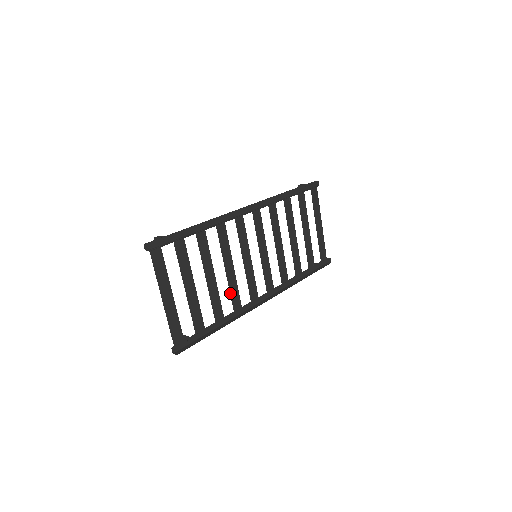
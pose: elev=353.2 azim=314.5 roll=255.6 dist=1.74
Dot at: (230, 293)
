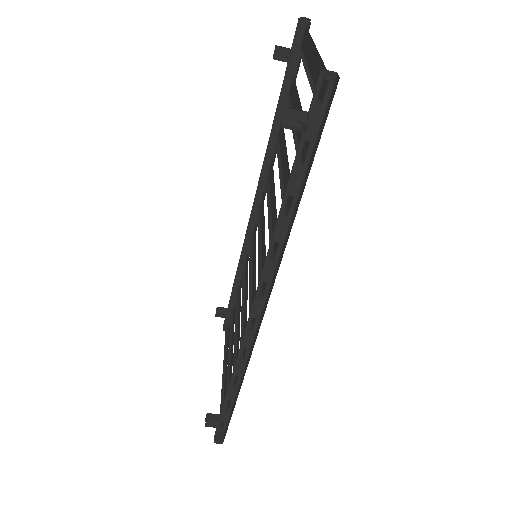
Dot at: occluded
